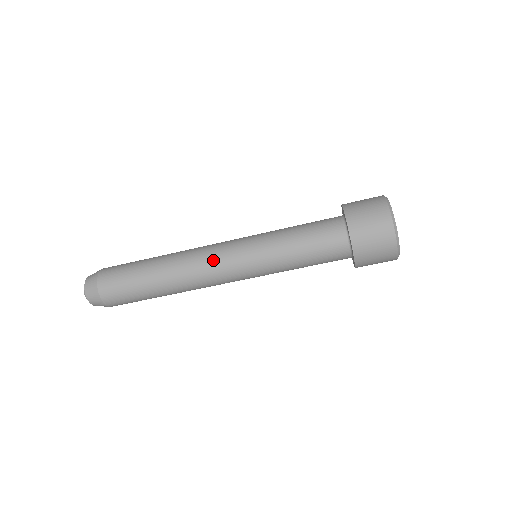
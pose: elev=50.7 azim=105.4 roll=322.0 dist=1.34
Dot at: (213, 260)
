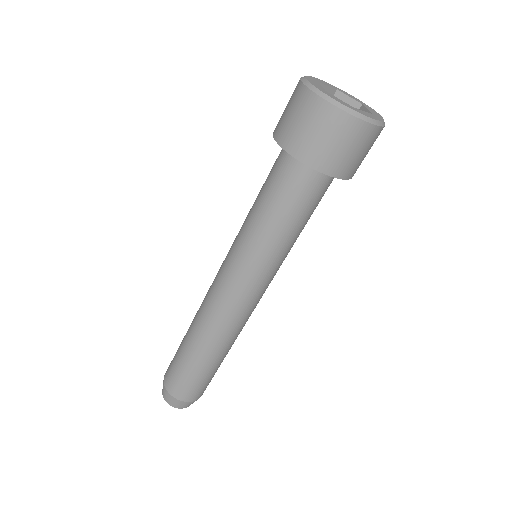
Dot at: (214, 289)
